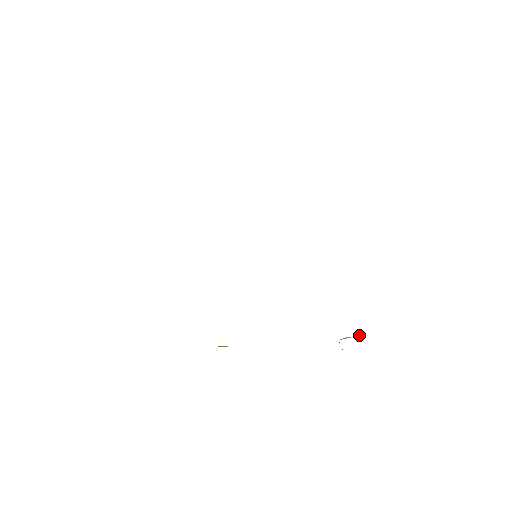
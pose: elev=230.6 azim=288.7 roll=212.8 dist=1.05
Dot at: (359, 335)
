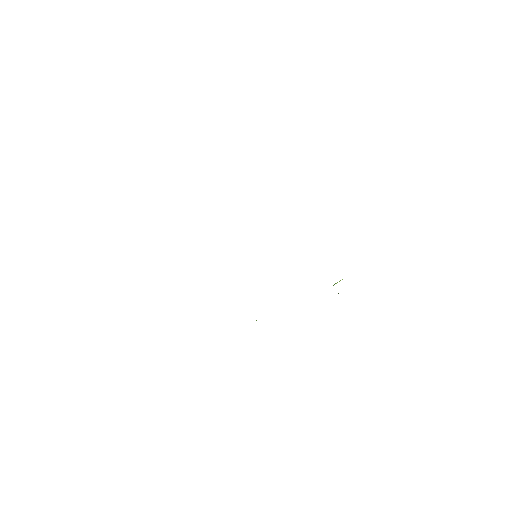
Dot at: occluded
